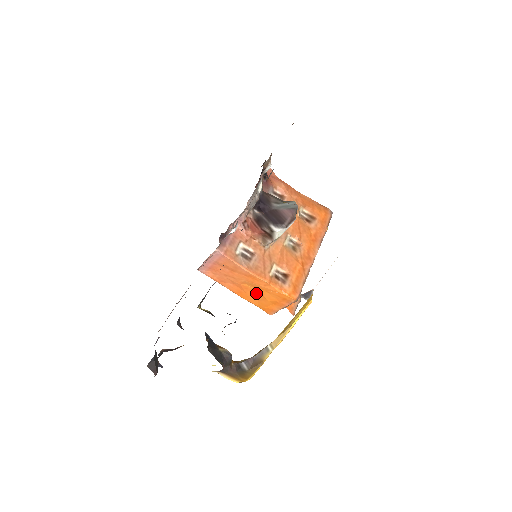
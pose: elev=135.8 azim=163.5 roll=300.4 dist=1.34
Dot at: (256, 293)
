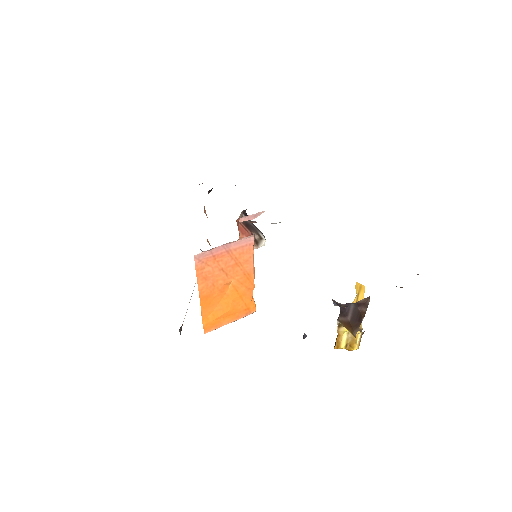
Dot at: (225, 299)
